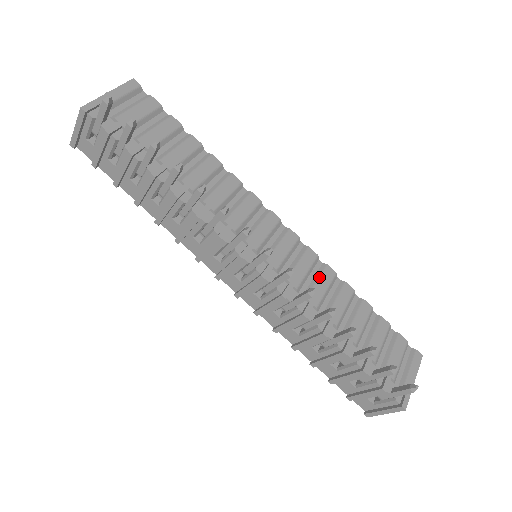
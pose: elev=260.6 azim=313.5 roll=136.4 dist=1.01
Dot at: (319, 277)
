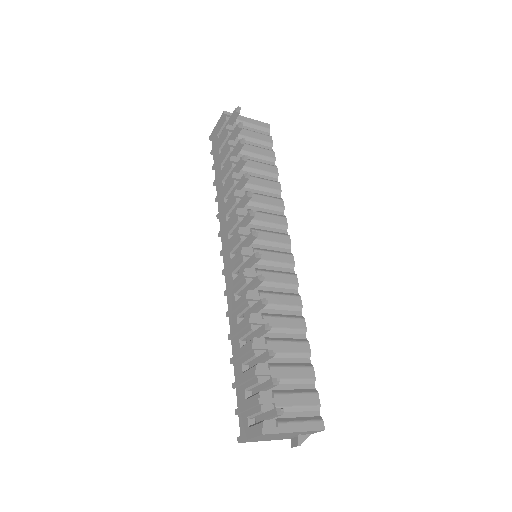
Dot at: (285, 294)
